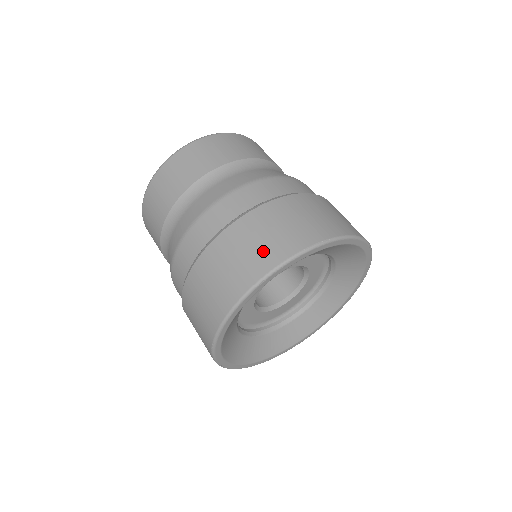
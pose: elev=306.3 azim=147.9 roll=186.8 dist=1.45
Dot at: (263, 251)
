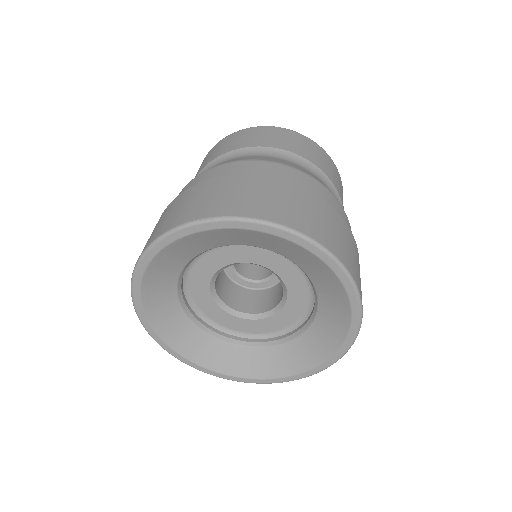
Dot at: (160, 227)
